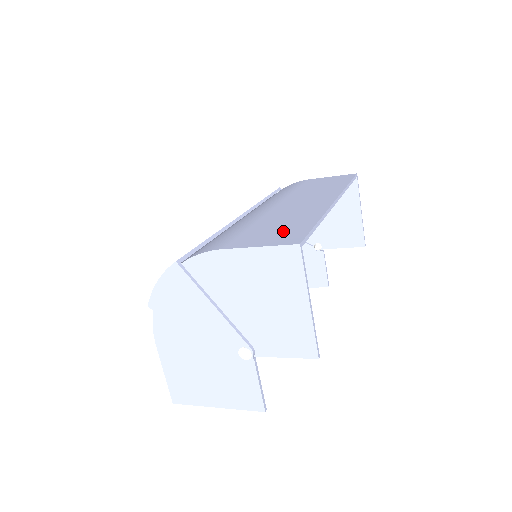
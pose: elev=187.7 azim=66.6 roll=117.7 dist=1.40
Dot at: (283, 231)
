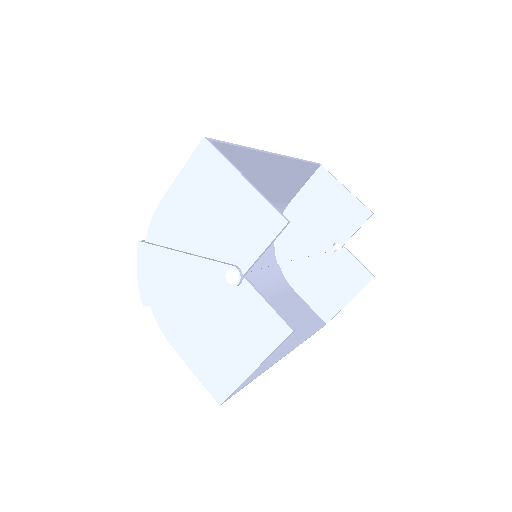
Dot at: occluded
